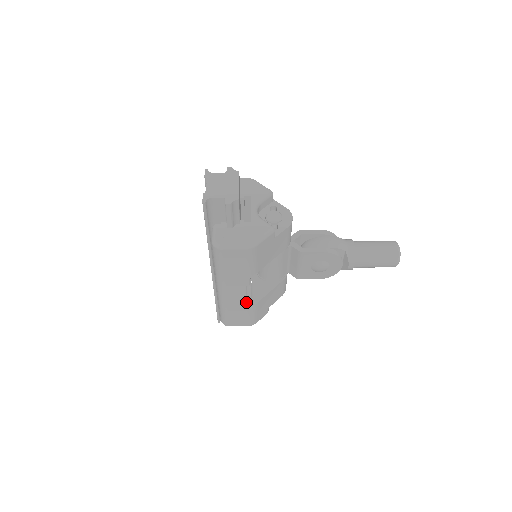
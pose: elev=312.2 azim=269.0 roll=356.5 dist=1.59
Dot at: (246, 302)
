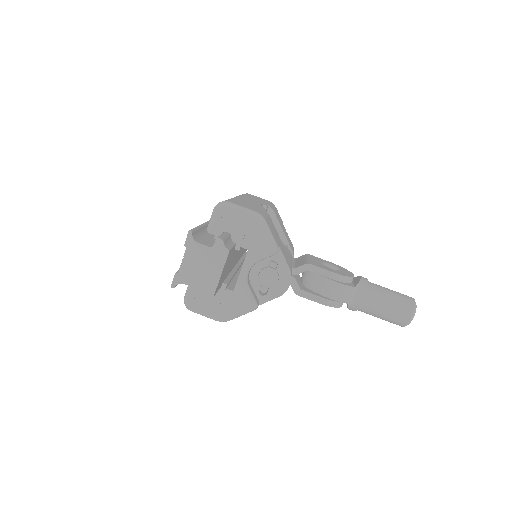
Dot at: occluded
